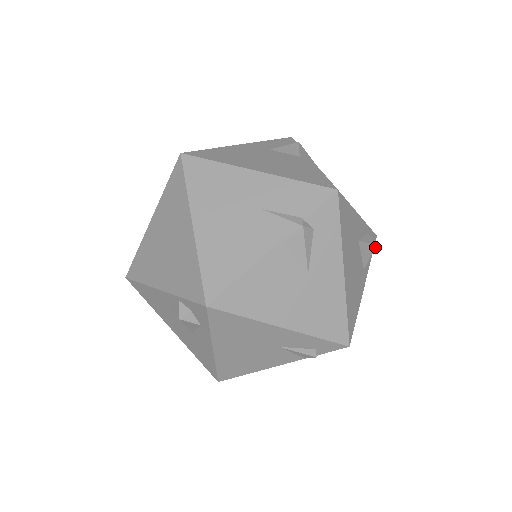
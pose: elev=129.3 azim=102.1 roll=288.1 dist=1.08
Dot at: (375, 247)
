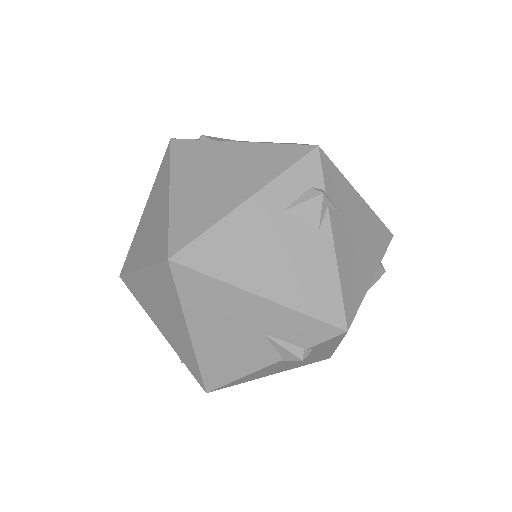
Dot at: occluded
